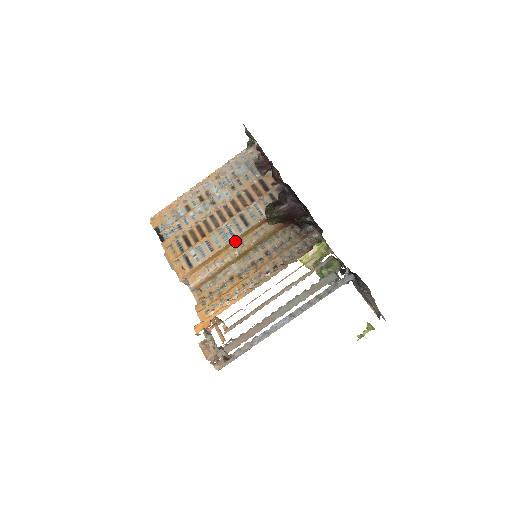
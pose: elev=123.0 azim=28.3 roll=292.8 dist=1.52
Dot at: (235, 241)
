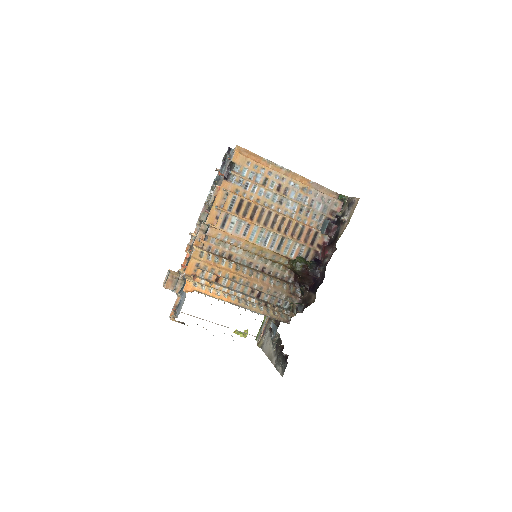
Dot at: (261, 246)
